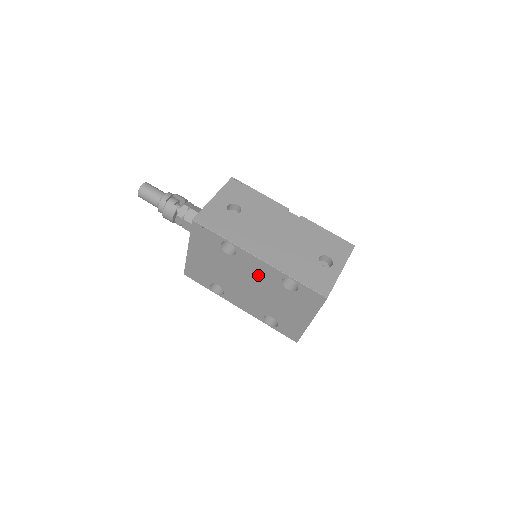
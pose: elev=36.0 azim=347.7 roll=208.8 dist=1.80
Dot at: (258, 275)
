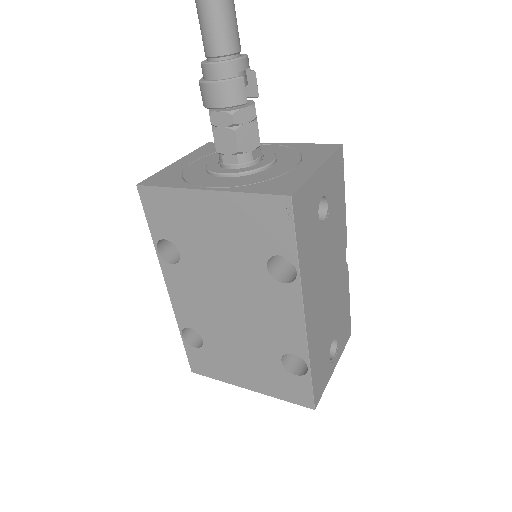
Dot at: (268, 319)
